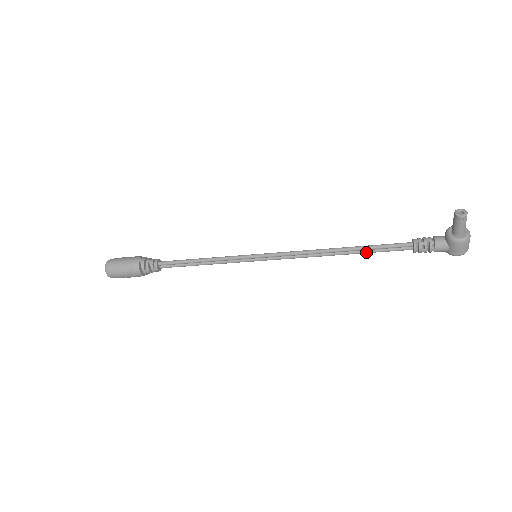
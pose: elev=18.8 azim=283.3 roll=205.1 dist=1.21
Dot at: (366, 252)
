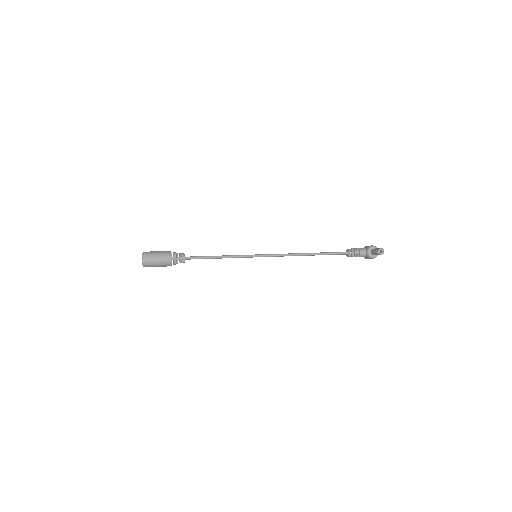
Dot at: occluded
